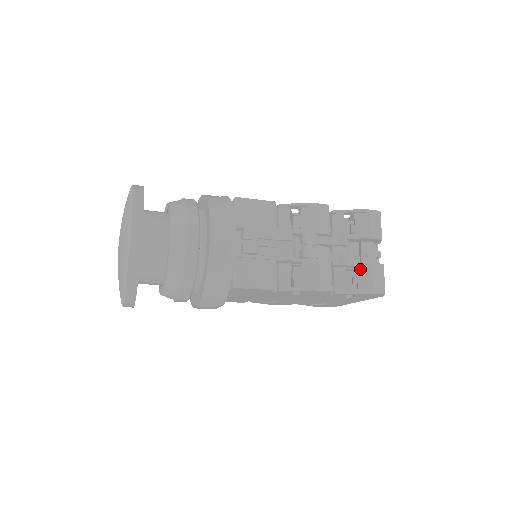
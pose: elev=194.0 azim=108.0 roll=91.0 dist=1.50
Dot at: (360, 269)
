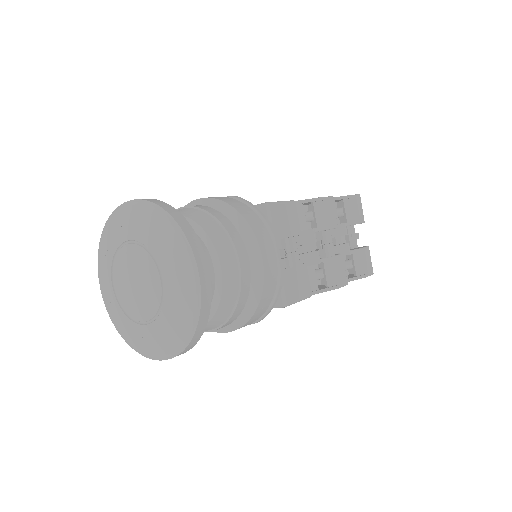
Dot at: (355, 255)
